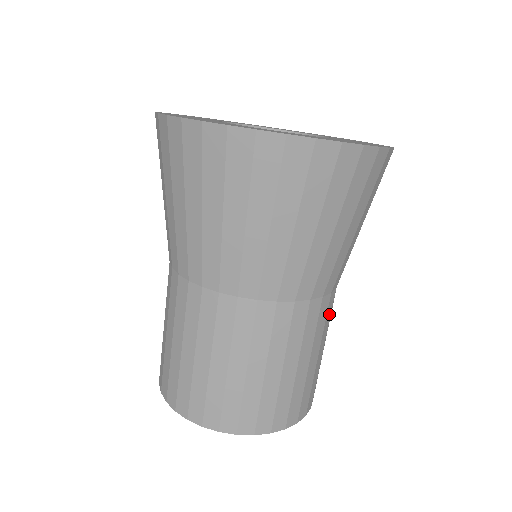
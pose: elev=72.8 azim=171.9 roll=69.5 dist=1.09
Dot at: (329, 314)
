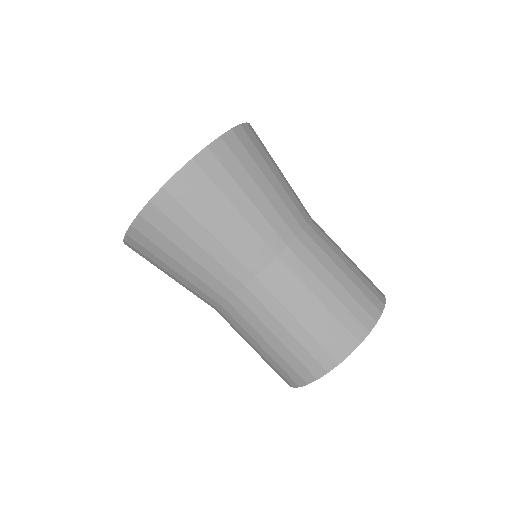
Dot at: (290, 276)
